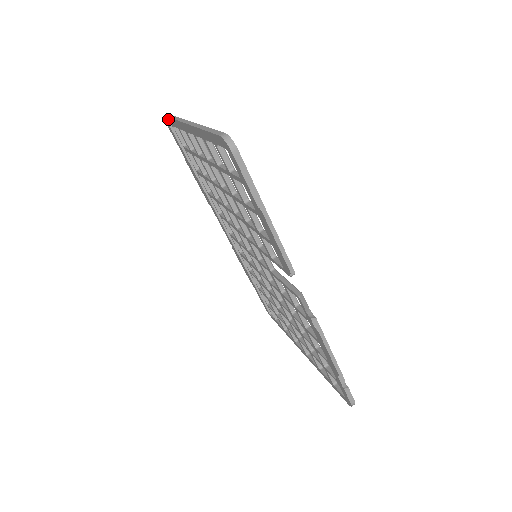
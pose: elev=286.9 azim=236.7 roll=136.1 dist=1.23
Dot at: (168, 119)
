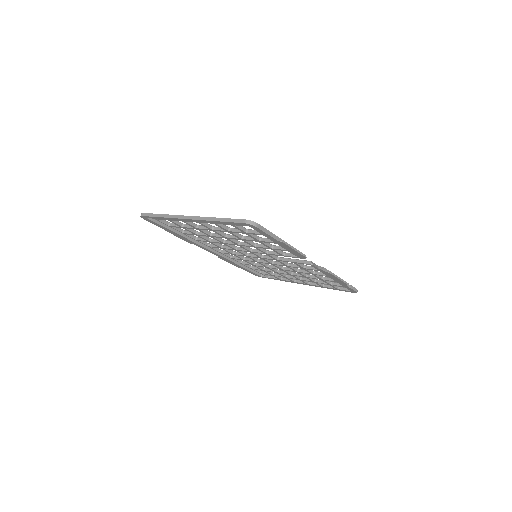
Dot at: (150, 217)
